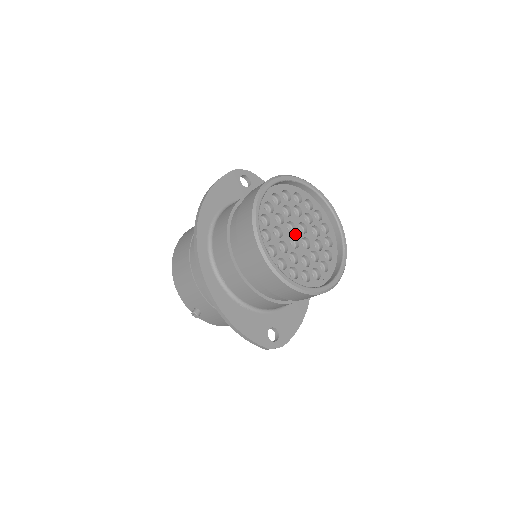
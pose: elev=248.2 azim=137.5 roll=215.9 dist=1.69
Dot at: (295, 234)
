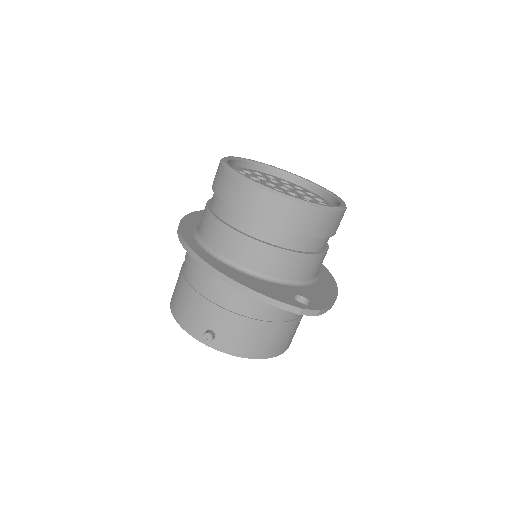
Dot at: (277, 188)
